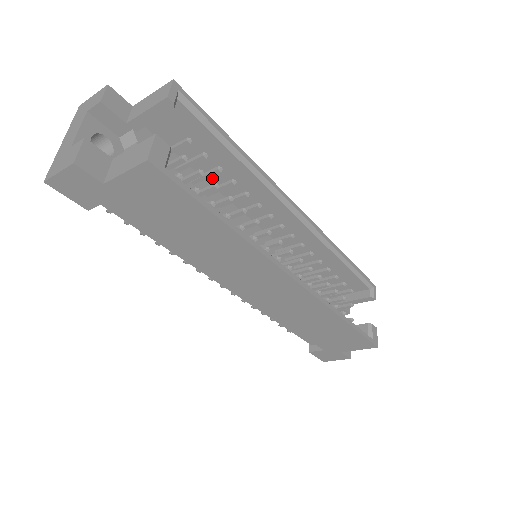
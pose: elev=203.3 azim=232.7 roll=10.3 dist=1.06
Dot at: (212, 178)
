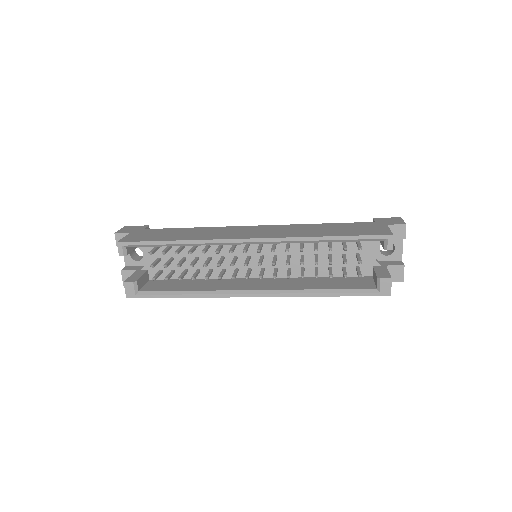
Dot at: occluded
